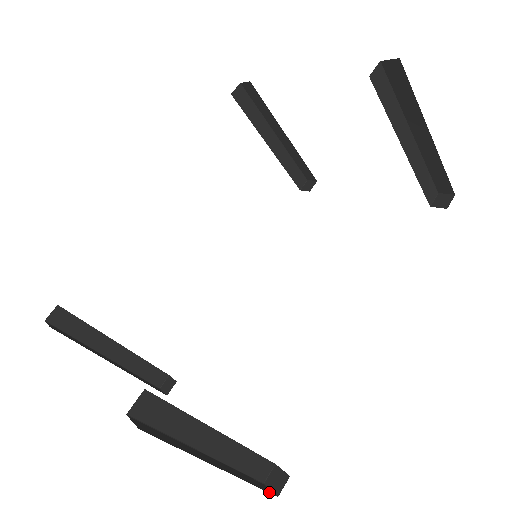
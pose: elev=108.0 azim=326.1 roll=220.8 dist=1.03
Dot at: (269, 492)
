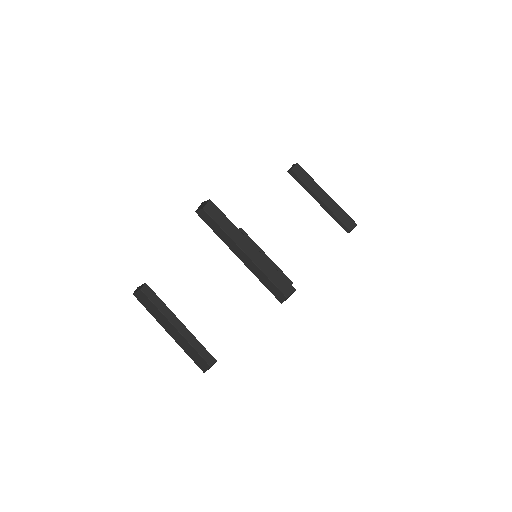
Dot at: occluded
